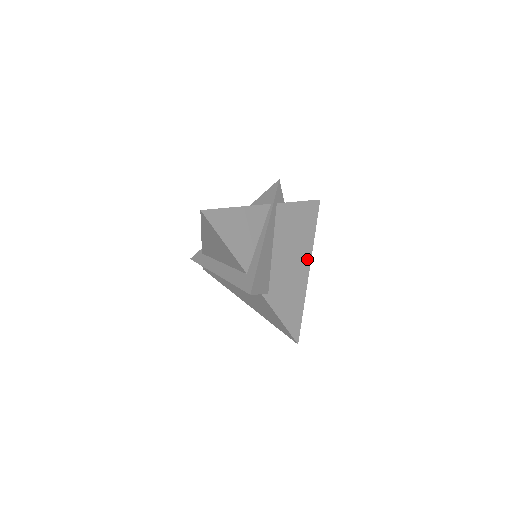
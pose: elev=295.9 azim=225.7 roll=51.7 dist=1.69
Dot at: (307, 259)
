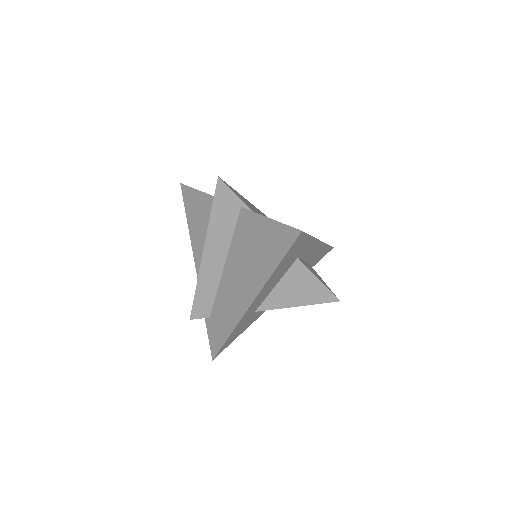
Dot at: occluded
